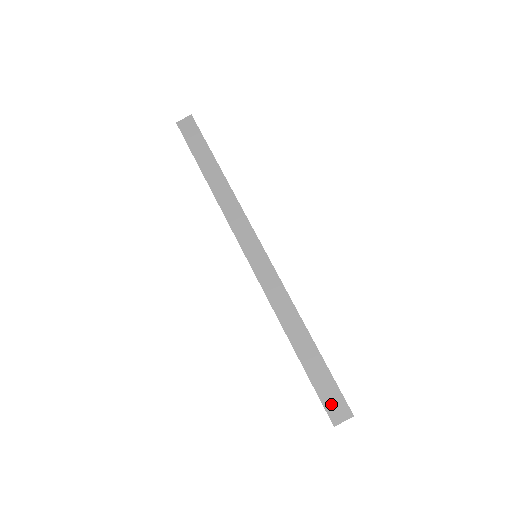
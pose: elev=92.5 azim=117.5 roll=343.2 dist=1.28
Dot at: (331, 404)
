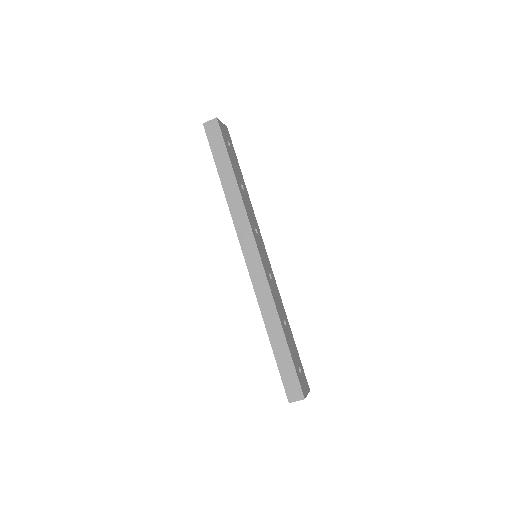
Dot at: (290, 387)
